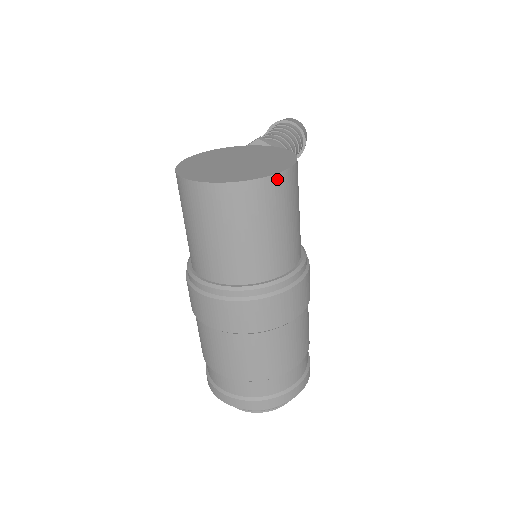
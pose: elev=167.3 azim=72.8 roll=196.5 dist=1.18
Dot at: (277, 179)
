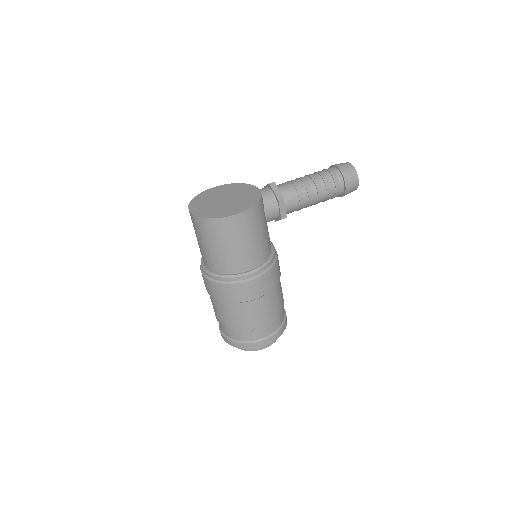
Dot at: (215, 221)
